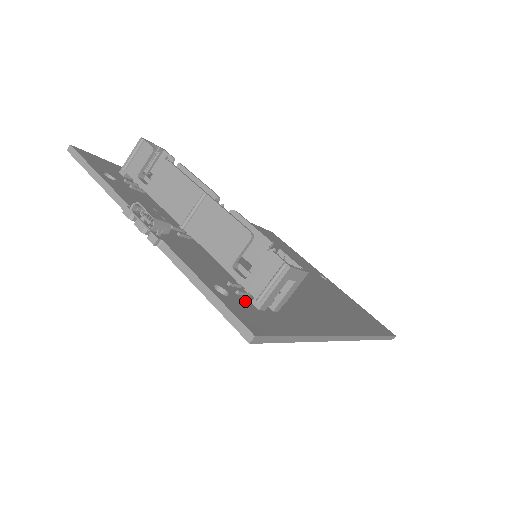
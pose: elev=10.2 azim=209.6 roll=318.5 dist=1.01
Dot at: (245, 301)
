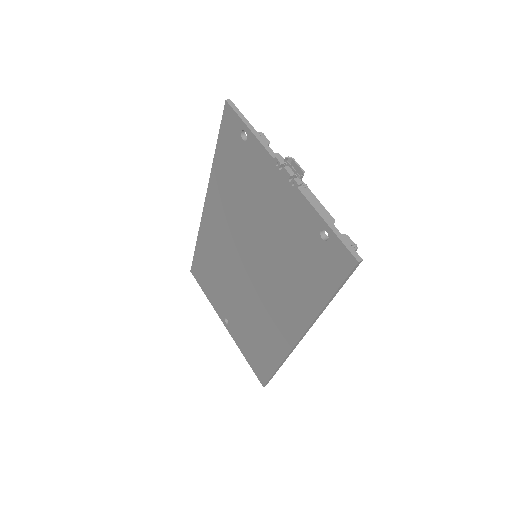
Dot at: occluded
